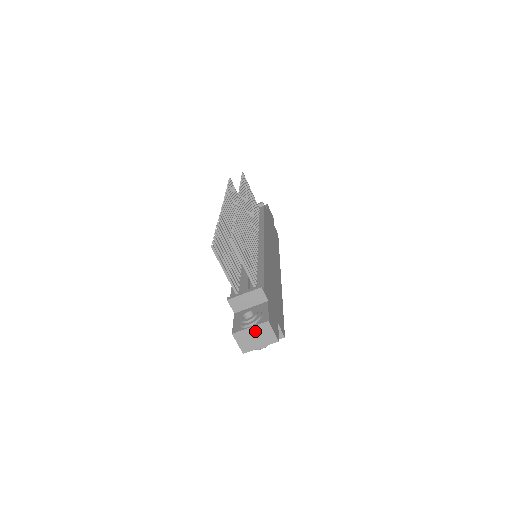
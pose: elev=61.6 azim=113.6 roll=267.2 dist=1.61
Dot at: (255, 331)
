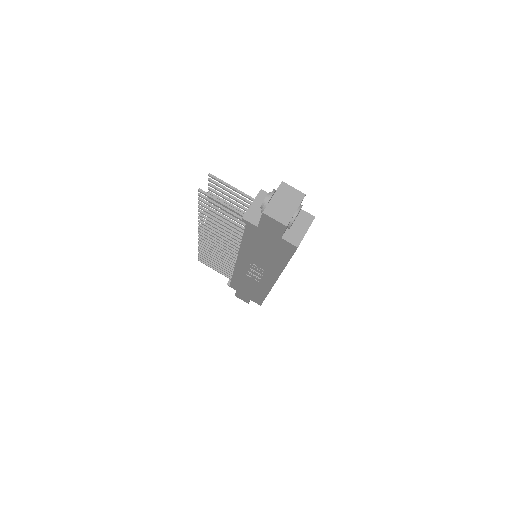
Dot at: (279, 198)
